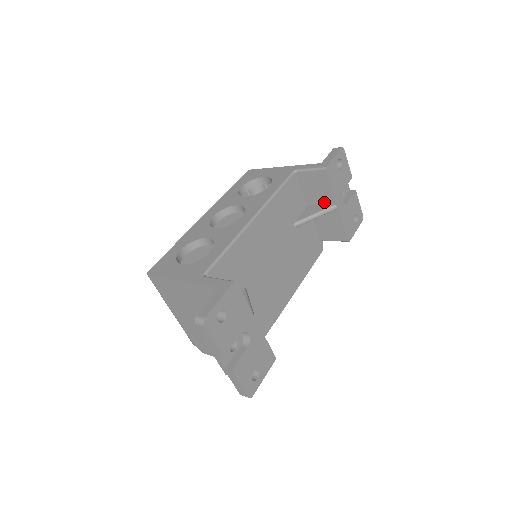
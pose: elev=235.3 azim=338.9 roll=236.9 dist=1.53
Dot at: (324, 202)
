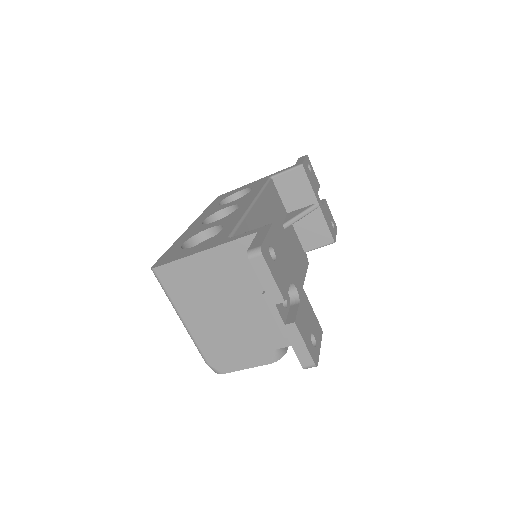
Dot at: (304, 204)
